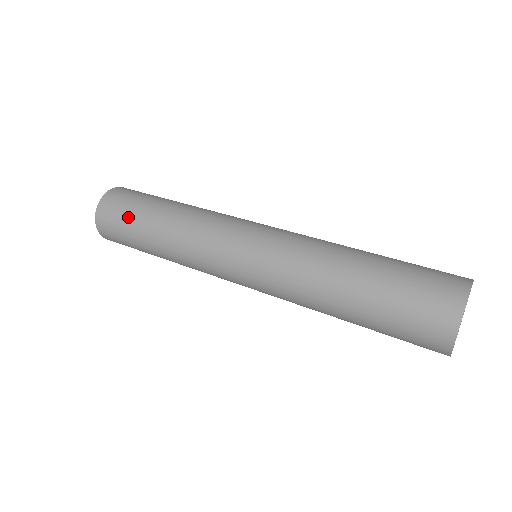
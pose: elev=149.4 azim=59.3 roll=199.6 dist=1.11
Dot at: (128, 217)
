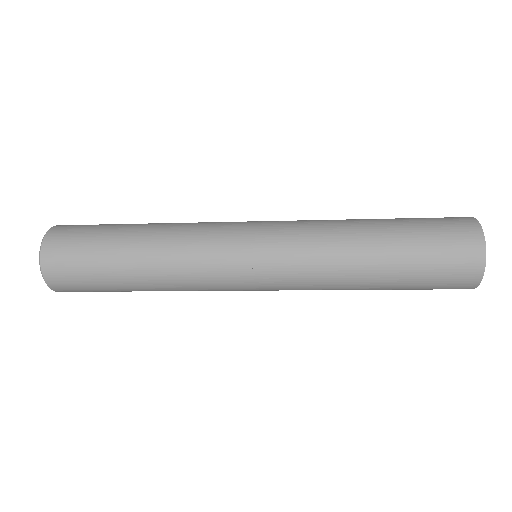
Dot at: (96, 233)
